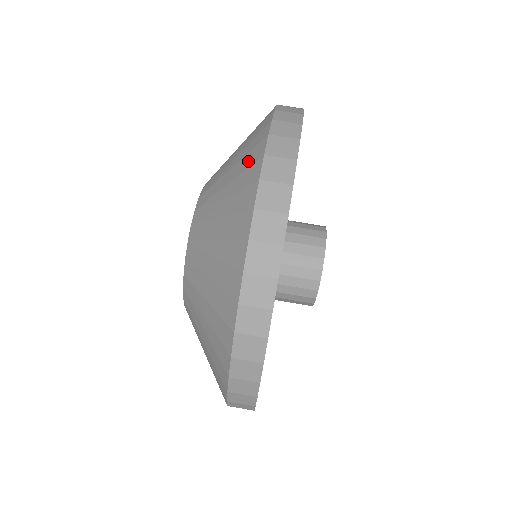
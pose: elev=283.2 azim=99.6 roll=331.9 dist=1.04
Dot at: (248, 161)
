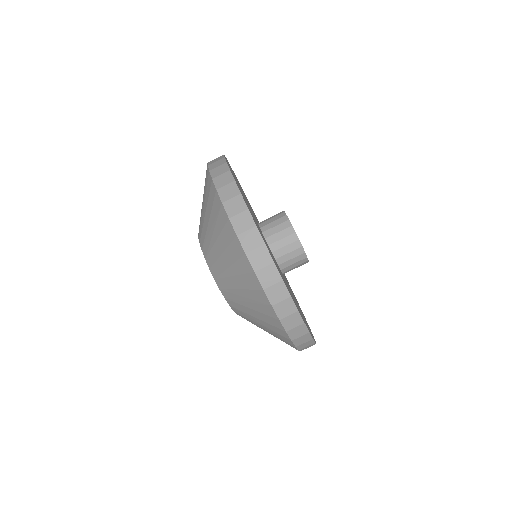
Dot at: (227, 238)
